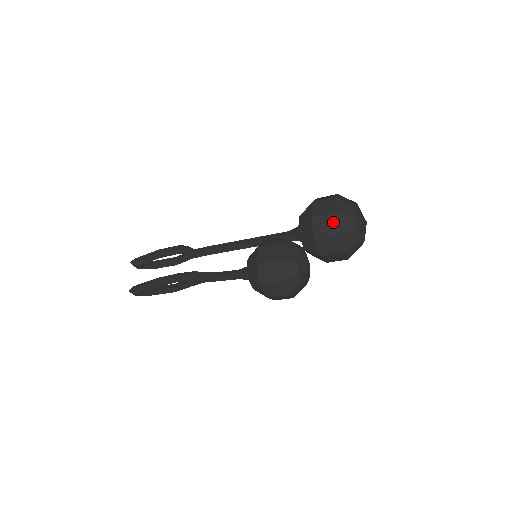
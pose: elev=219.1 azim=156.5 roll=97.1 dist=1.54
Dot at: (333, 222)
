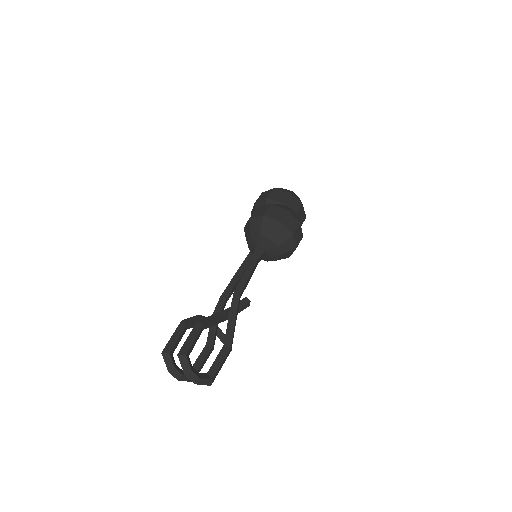
Dot at: (266, 192)
